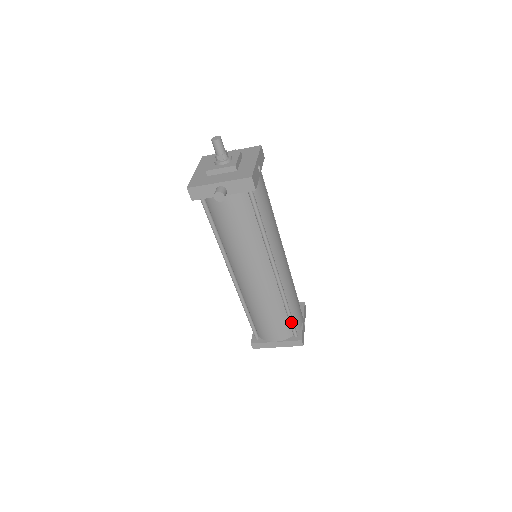
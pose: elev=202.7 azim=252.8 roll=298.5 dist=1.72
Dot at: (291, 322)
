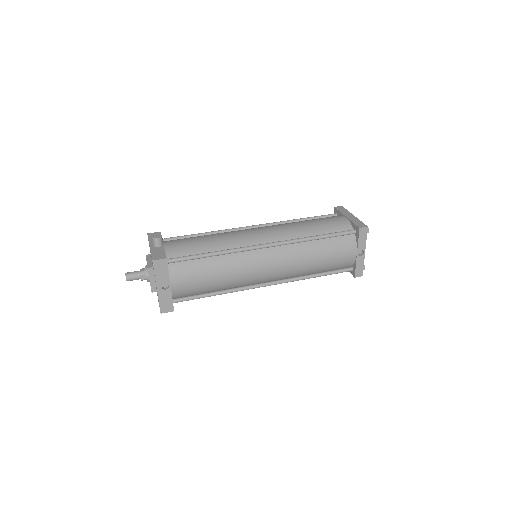
Dot at: (331, 274)
